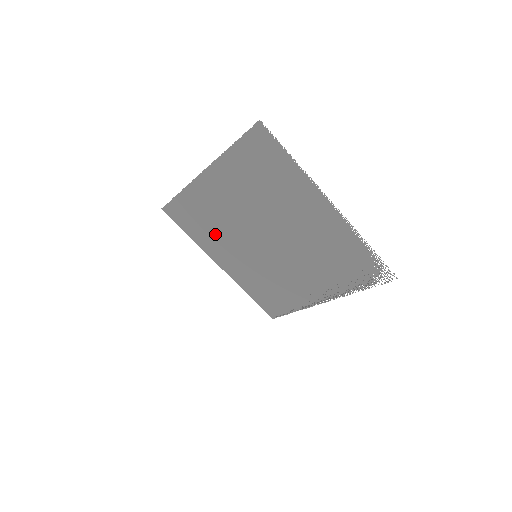
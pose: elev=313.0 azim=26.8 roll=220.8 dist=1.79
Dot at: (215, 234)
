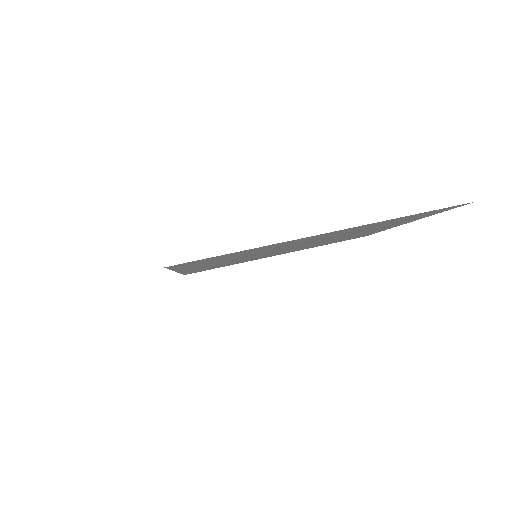
Dot at: (228, 259)
